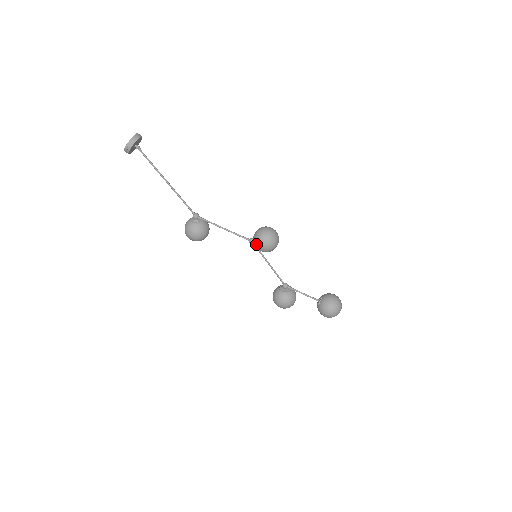
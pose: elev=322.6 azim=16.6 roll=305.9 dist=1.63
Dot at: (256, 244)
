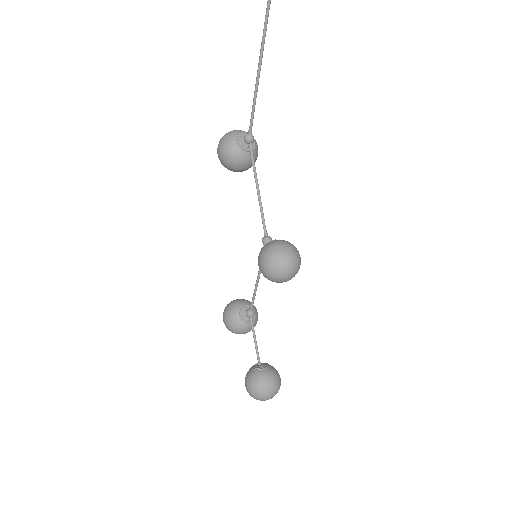
Dot at: (261, 254)
